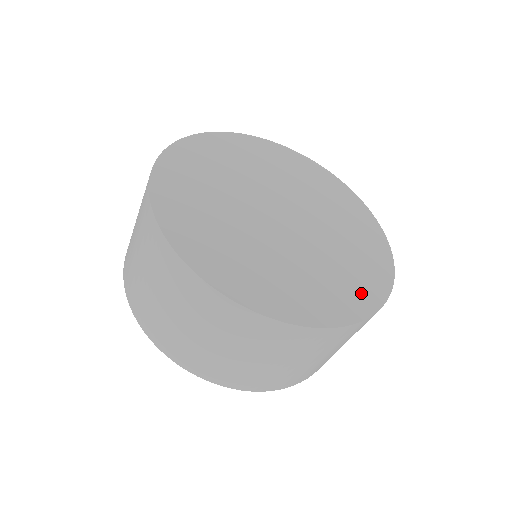
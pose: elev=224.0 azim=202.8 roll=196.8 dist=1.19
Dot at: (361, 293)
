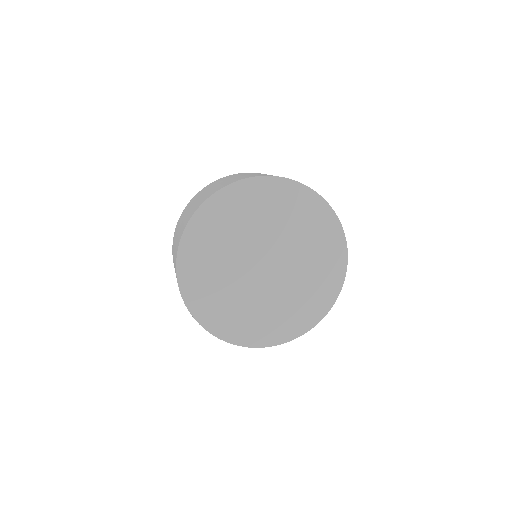
Dot at: (280, 331)
